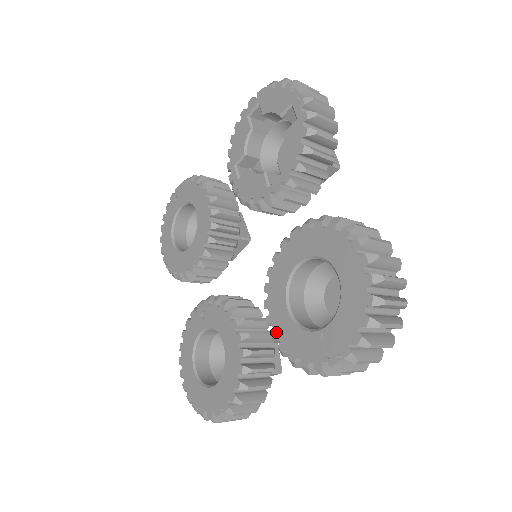
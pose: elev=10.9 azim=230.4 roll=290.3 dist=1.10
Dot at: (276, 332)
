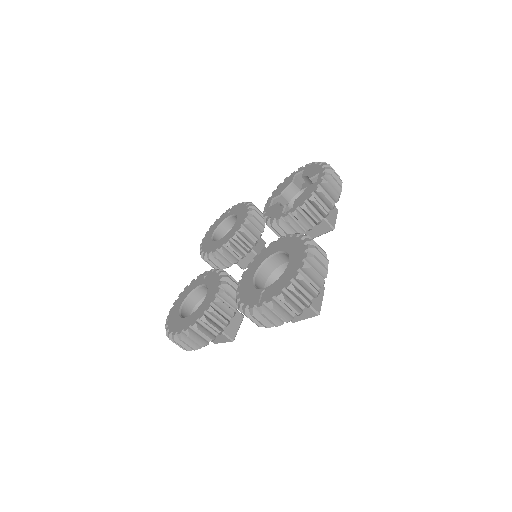
Dot at: (240, 288)
